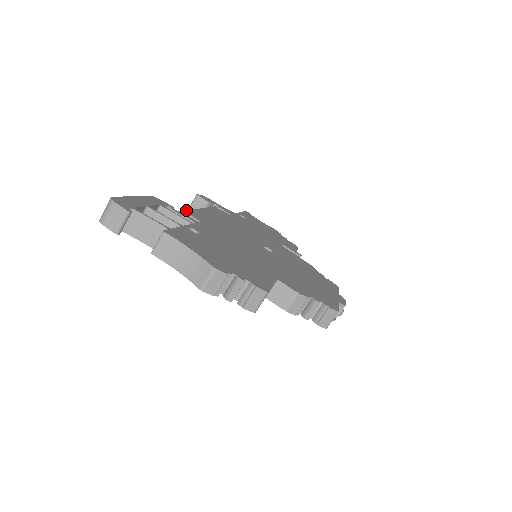
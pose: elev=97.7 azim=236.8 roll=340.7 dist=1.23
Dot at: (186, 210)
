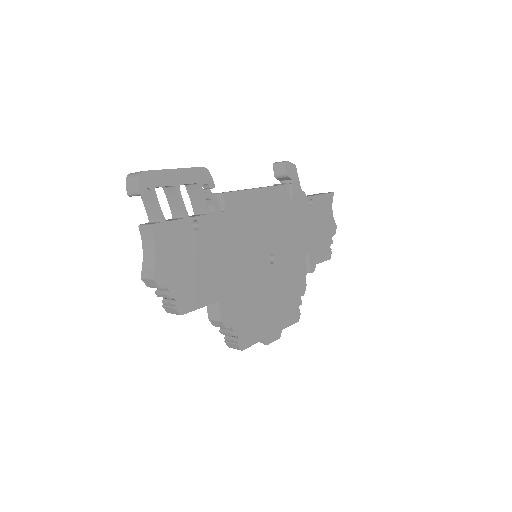
Dot at: (228, 192)
